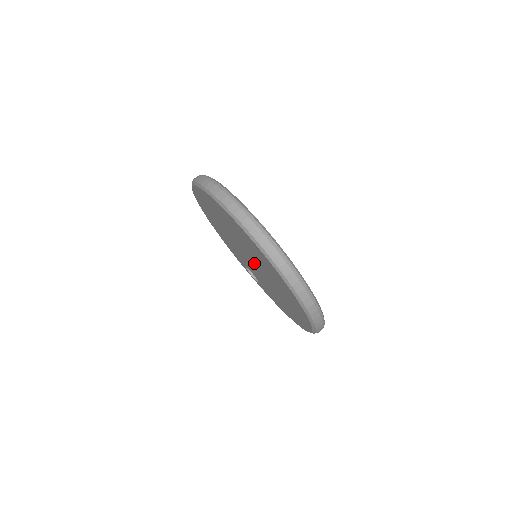
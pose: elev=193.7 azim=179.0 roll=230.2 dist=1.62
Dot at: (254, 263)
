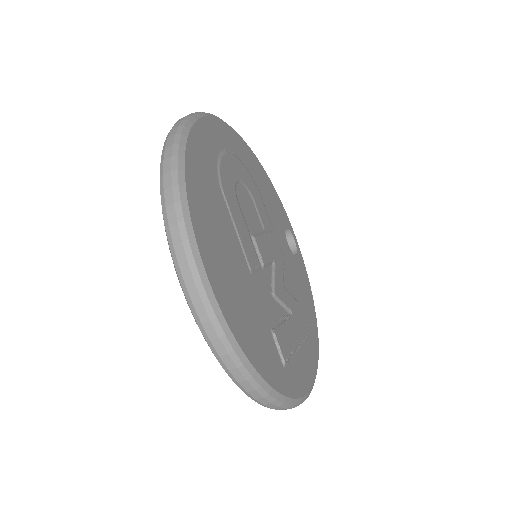
Dot at: occluded
